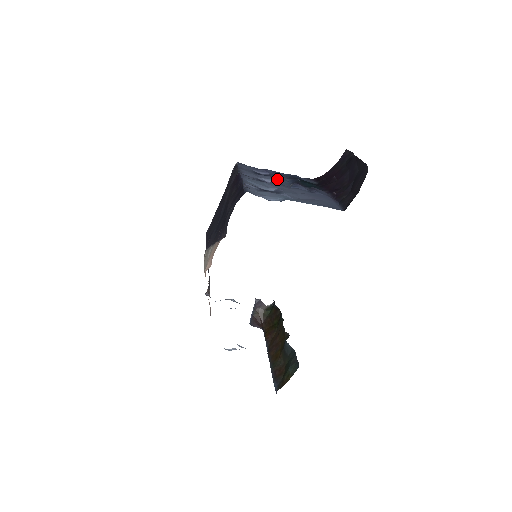
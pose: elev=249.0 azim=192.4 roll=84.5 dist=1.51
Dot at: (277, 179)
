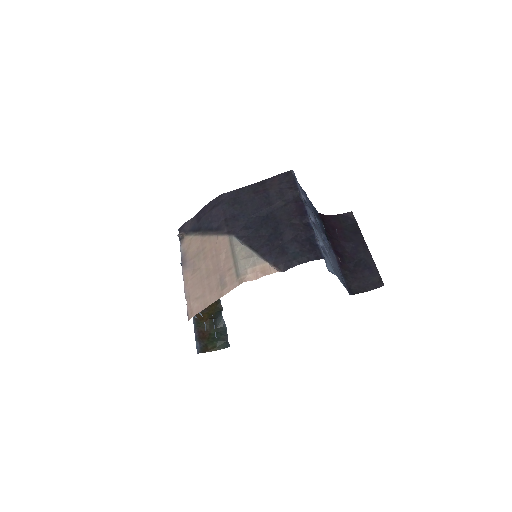
Dot at: (315, 219)
